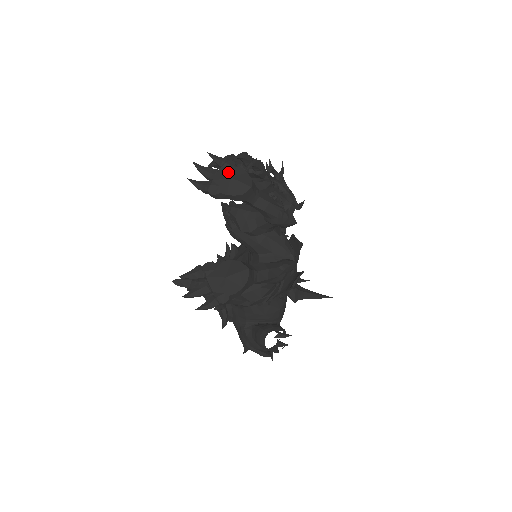
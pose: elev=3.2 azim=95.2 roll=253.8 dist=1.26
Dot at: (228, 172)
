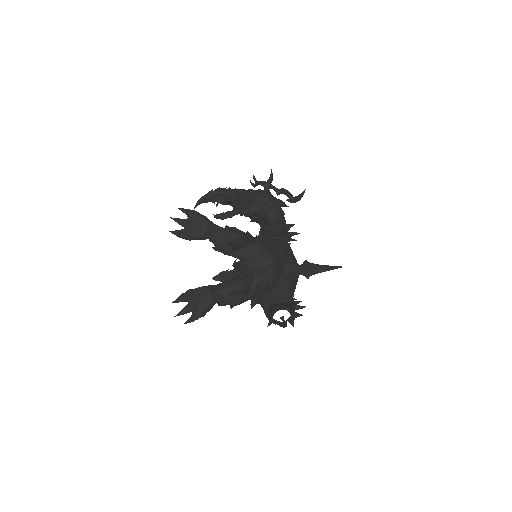
Dot at: (192, 221)
